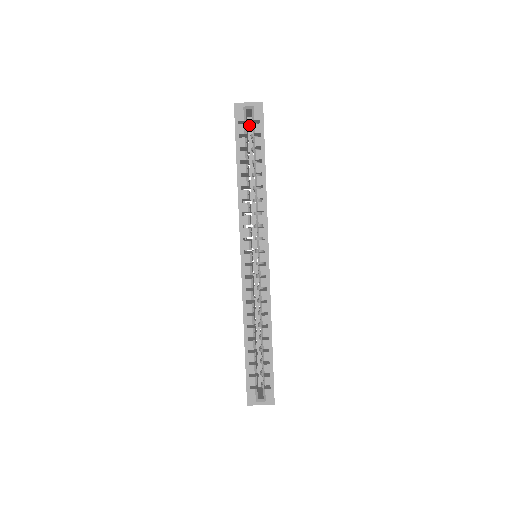
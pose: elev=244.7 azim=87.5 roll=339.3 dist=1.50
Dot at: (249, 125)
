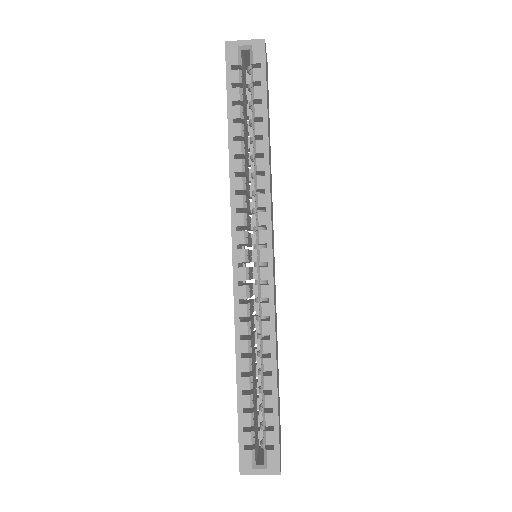
Dot at: (248, 80)
